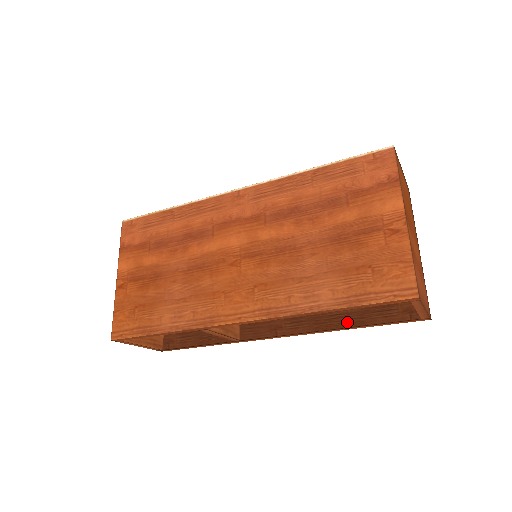
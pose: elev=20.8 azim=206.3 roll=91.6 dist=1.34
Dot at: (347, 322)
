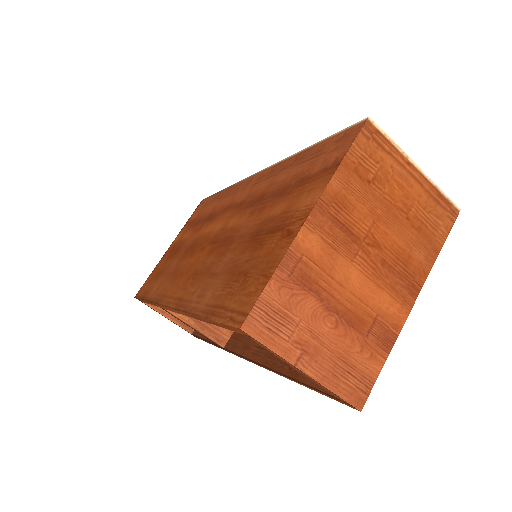
Dot at: (287, 367)
